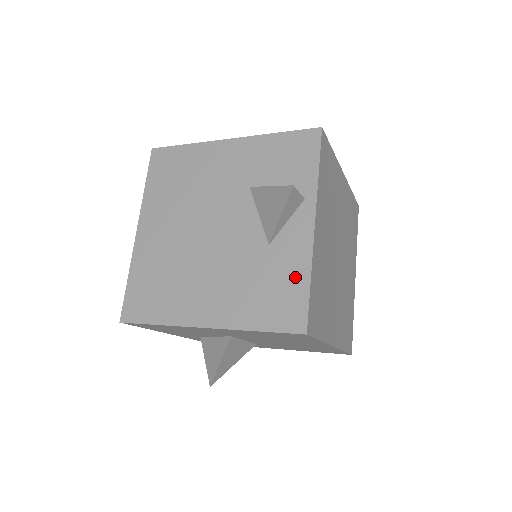
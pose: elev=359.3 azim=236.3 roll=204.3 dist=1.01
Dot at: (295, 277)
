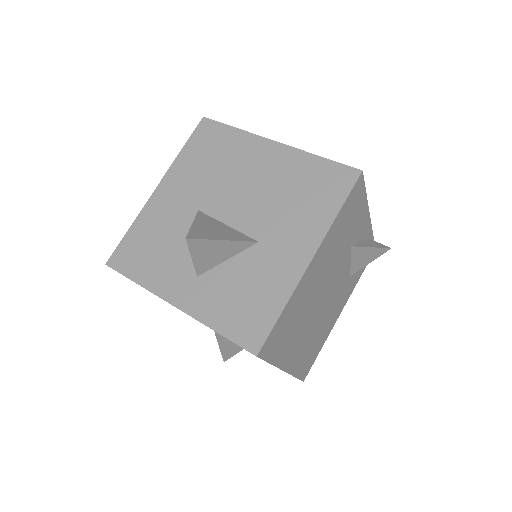
Dot at: occluded
